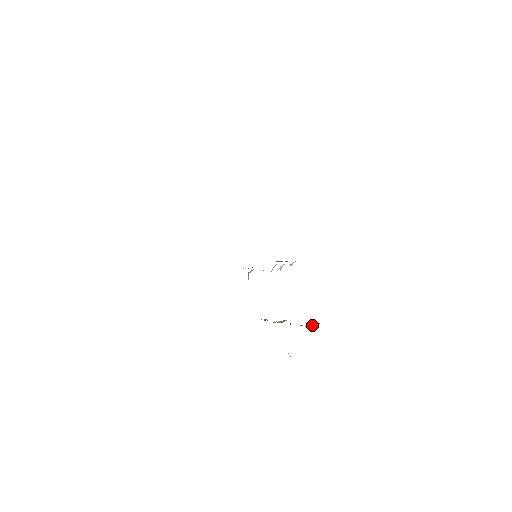
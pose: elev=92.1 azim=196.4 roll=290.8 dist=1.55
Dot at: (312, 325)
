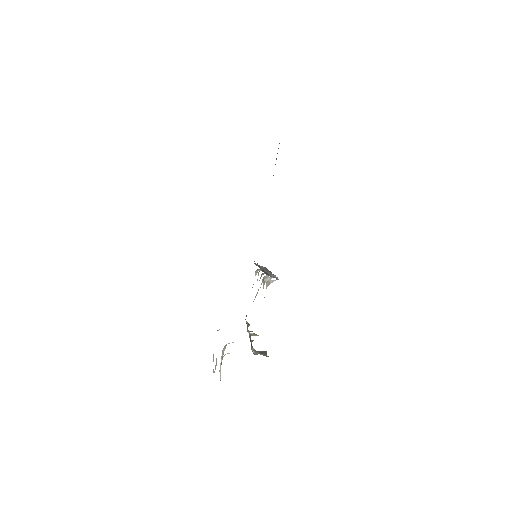
Dot at: (261, 354)
